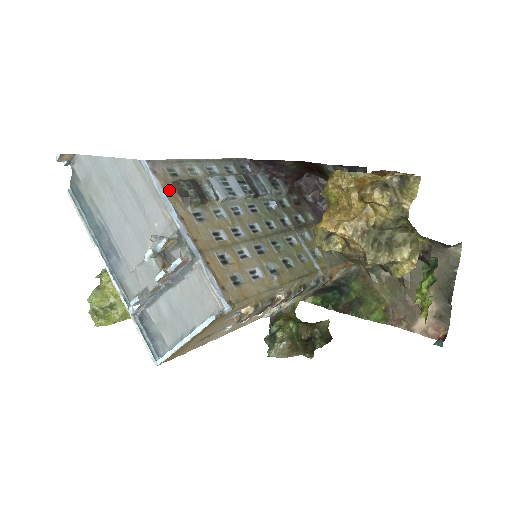
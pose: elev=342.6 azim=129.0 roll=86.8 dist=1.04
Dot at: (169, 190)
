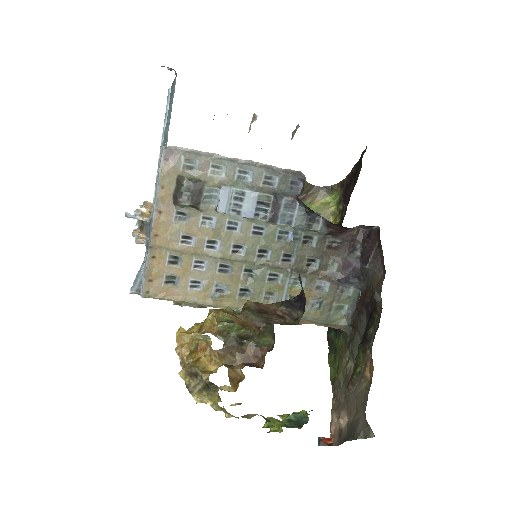
Dot at: (167, 183)
